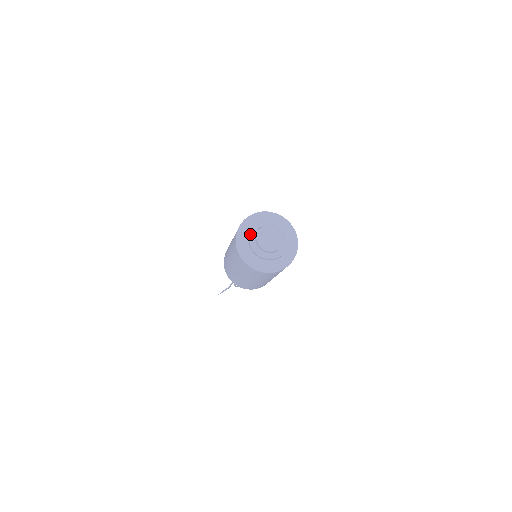
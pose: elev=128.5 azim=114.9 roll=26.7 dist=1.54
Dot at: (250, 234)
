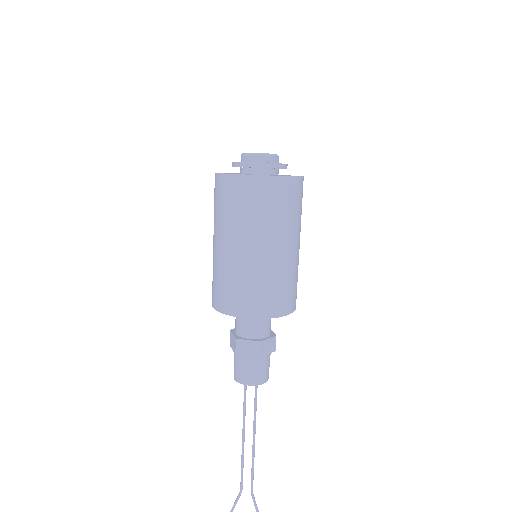
Dot at: occluded
